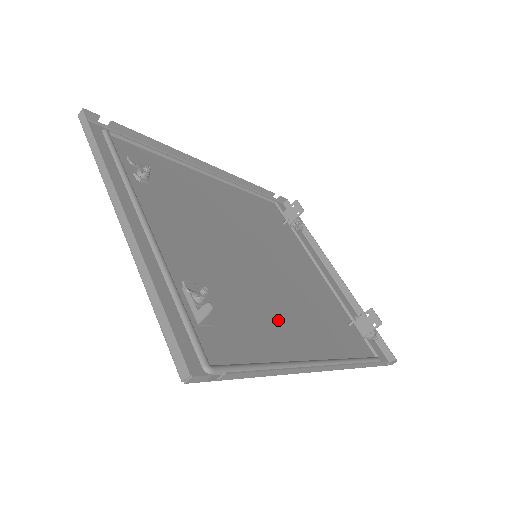
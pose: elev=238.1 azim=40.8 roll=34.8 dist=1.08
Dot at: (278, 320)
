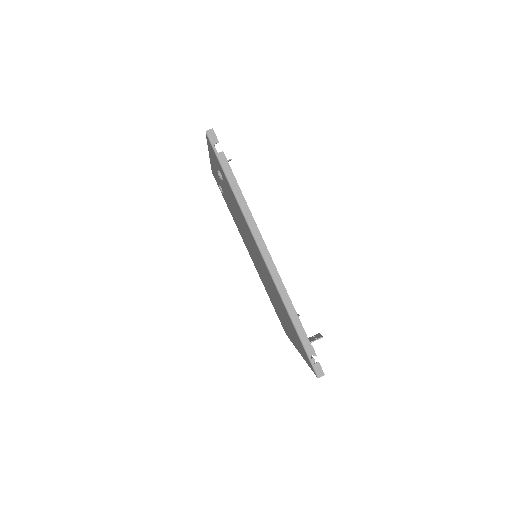
Dot at: occluded
